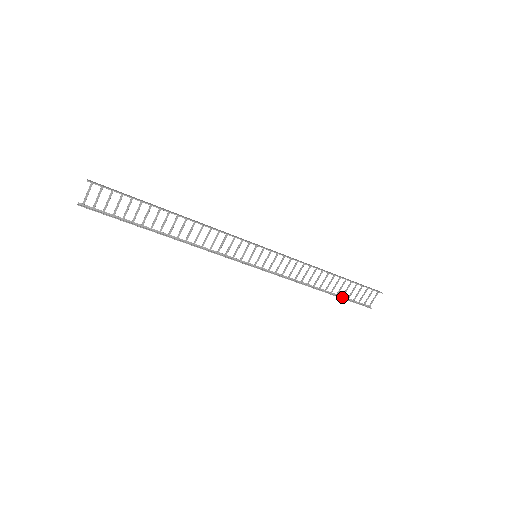
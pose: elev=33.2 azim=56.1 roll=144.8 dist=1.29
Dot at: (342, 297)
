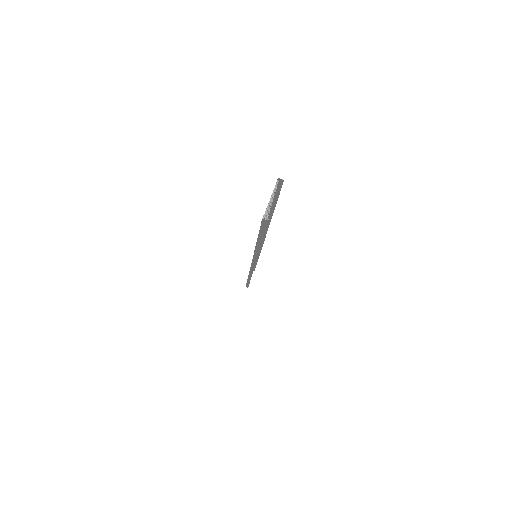
Dot at: occluded
